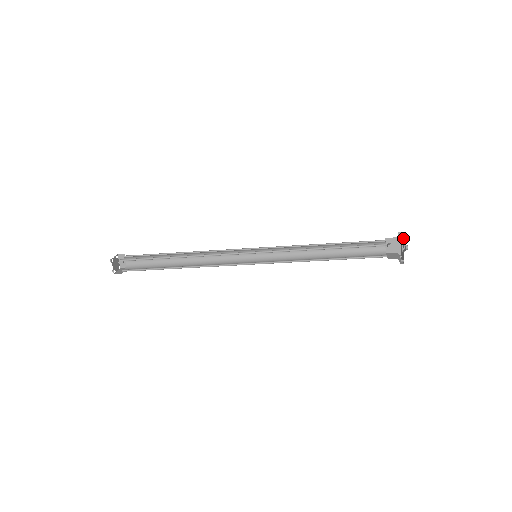
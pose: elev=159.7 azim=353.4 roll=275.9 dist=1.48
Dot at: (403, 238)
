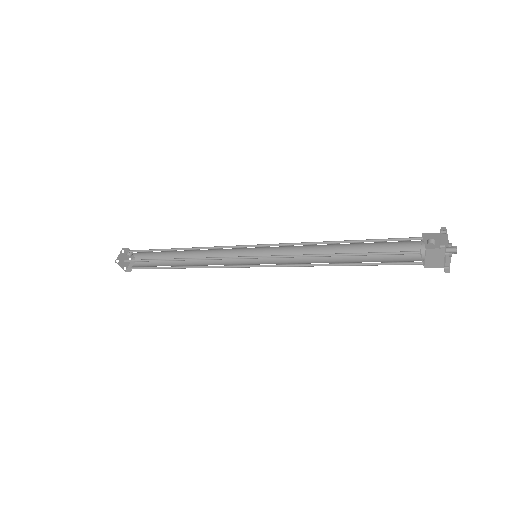
Dot at: (443, 247)
